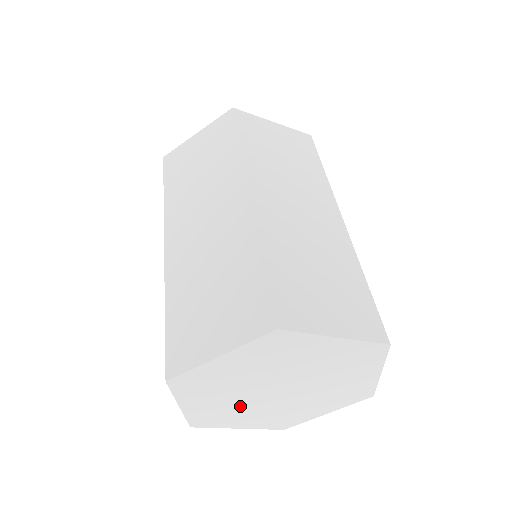
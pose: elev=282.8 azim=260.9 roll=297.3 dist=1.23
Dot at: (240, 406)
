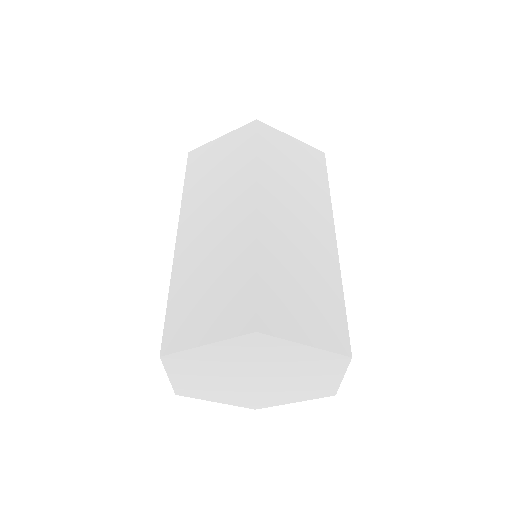
Dot at: (220, 385)
